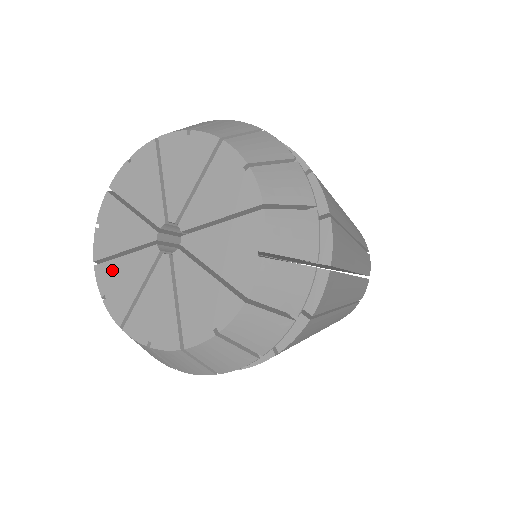
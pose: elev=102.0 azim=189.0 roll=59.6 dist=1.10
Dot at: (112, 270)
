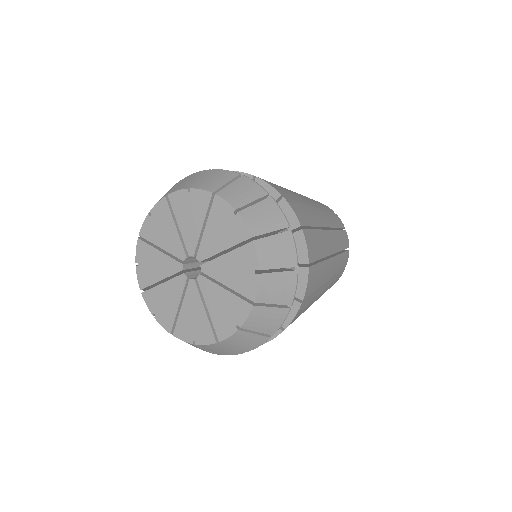
Dot at: (149, 253)
